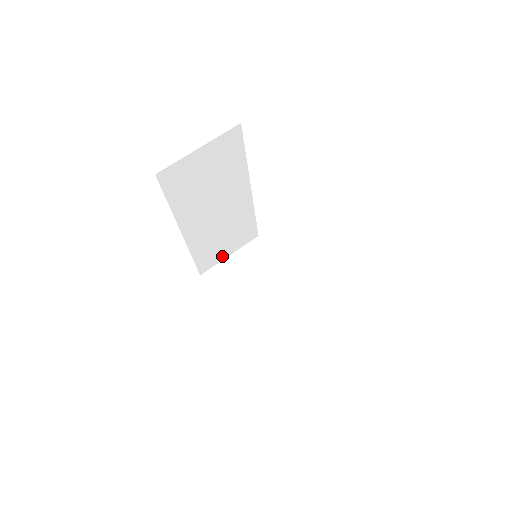
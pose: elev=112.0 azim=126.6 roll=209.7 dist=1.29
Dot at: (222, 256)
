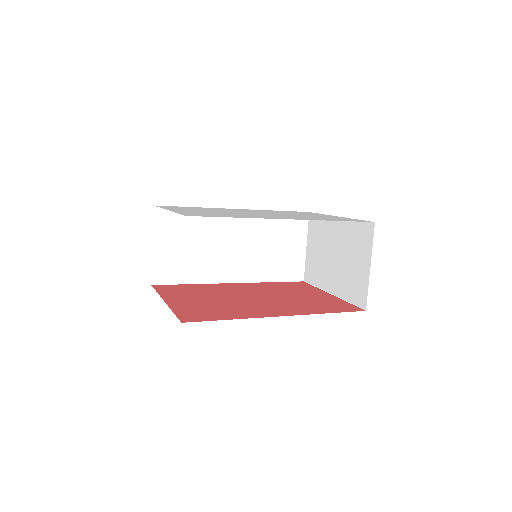
Dot at: (300, 255)
